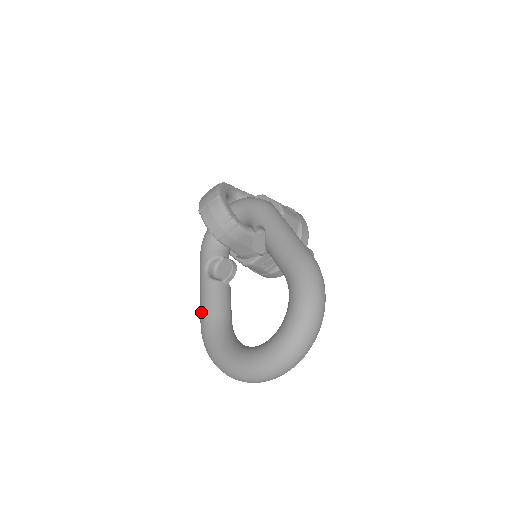
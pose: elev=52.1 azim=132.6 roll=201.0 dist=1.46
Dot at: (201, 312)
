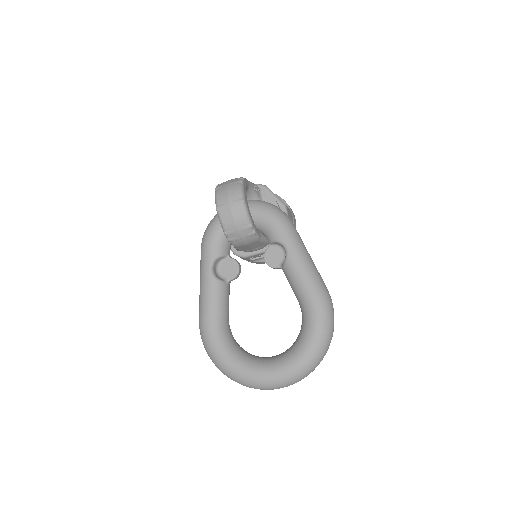
Dot at: (203, 310)
